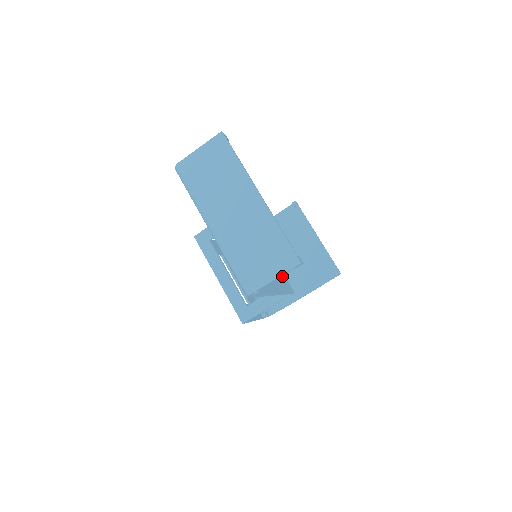
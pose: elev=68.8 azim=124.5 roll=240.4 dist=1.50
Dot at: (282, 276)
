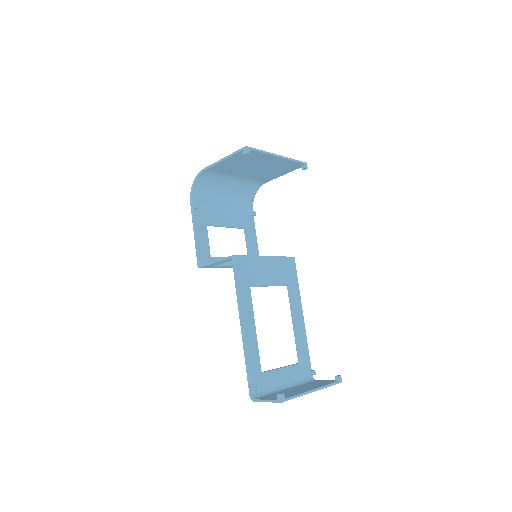
Dot at: (286, 267)
